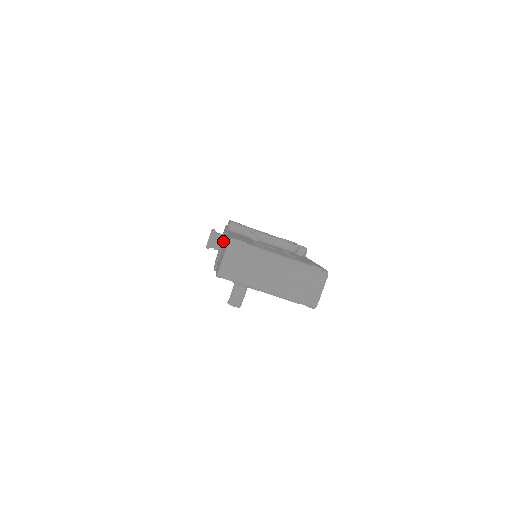
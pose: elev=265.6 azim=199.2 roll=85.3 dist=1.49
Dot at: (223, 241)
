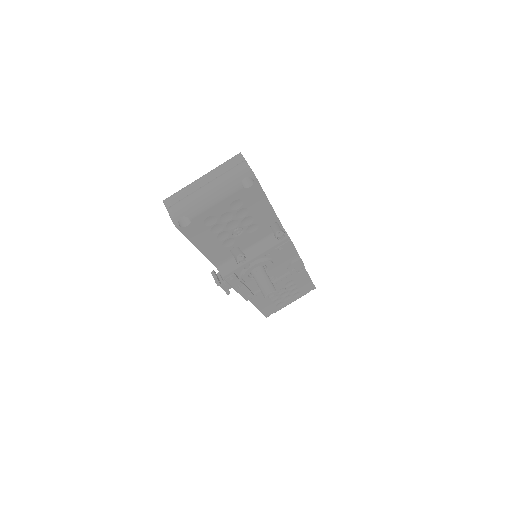
Dot at: occluded
